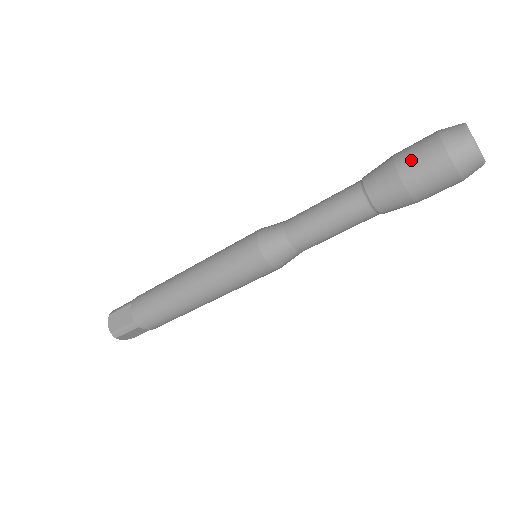
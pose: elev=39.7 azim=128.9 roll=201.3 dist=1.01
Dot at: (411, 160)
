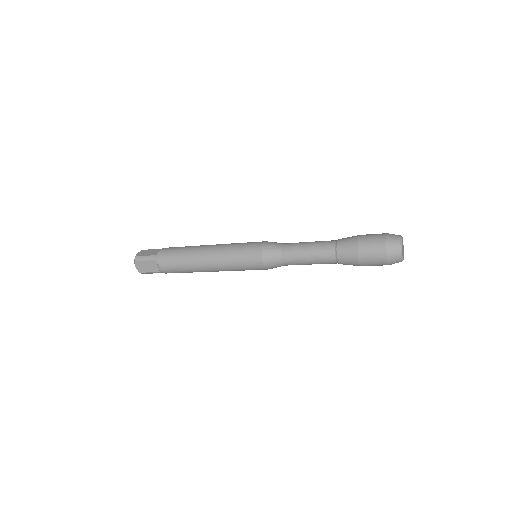
Dot at: (368, 257)
